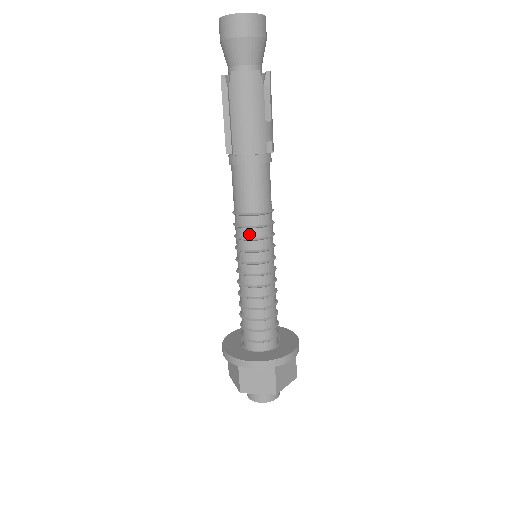
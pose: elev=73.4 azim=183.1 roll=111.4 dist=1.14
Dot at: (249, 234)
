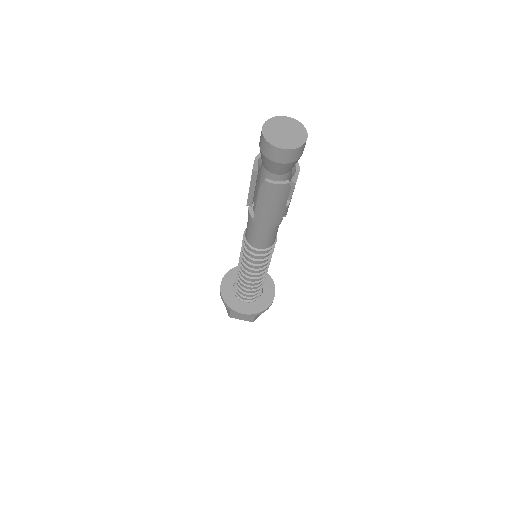
Dot at: (254, 257)
